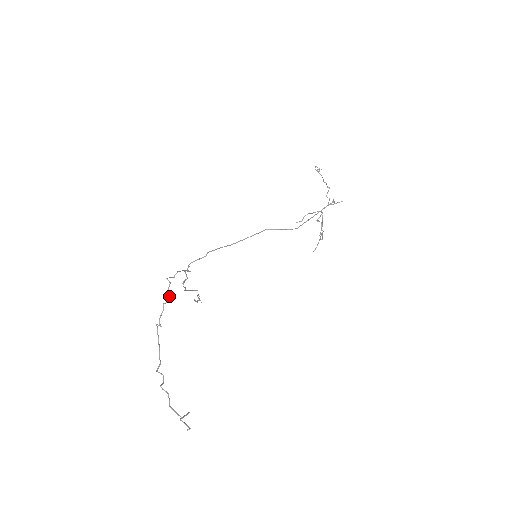
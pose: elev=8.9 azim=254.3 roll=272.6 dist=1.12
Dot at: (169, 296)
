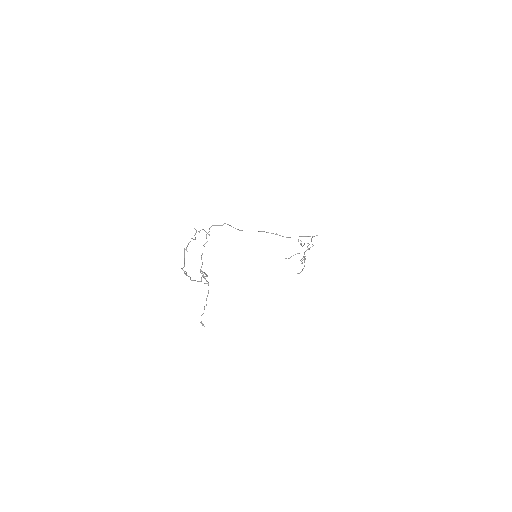
Dot at: (195, 238)
